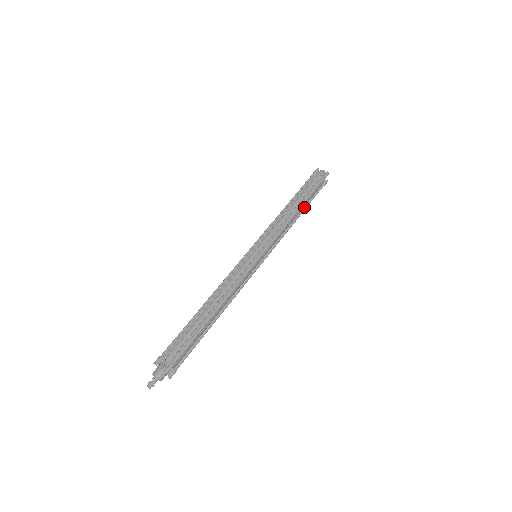
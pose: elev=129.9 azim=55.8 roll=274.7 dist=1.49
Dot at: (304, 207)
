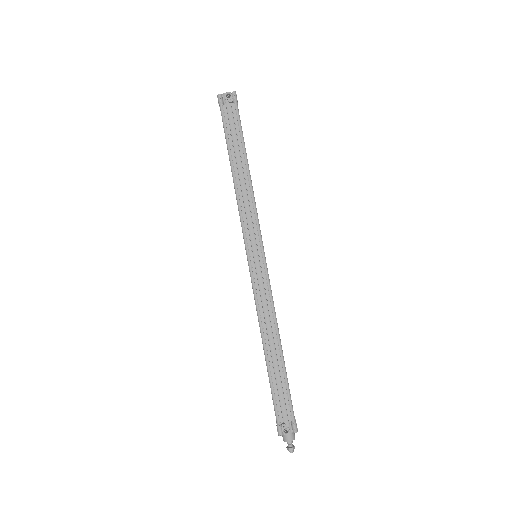
Dot at: occluded
